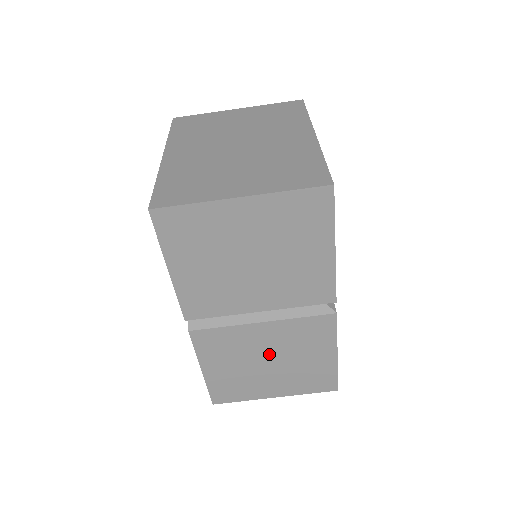
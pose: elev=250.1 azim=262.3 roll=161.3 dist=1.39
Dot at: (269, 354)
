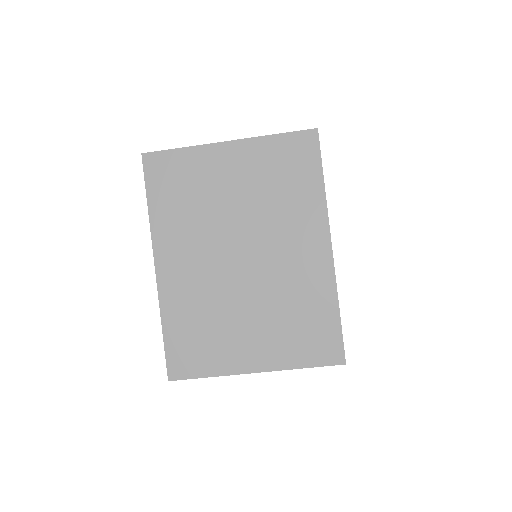
Dot at: occluded
